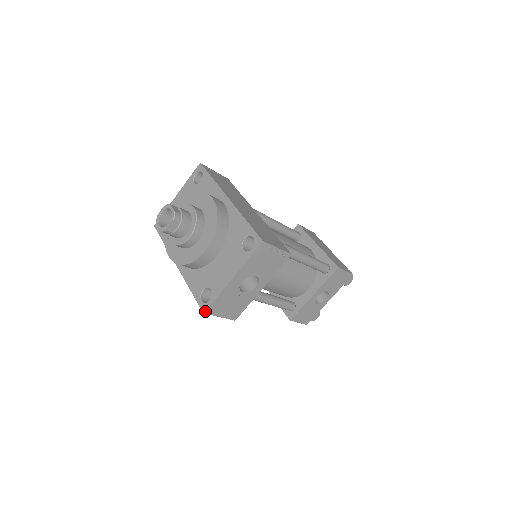
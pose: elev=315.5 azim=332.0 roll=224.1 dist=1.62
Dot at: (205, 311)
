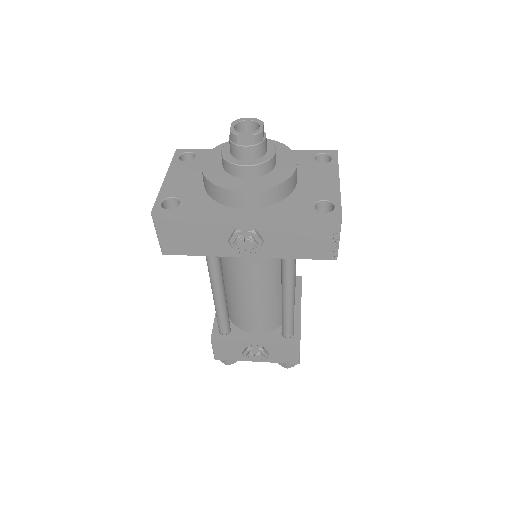
Dot at: (341, 215)
